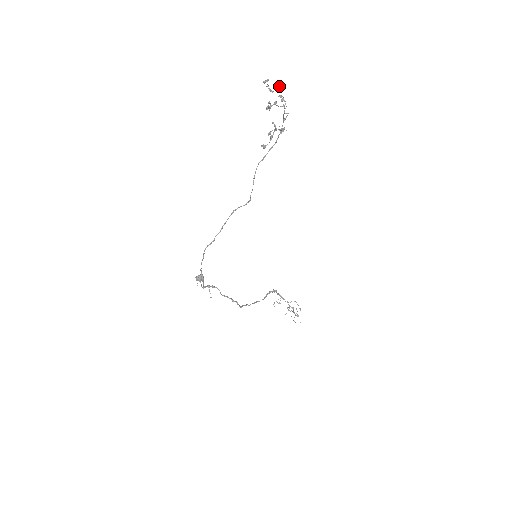
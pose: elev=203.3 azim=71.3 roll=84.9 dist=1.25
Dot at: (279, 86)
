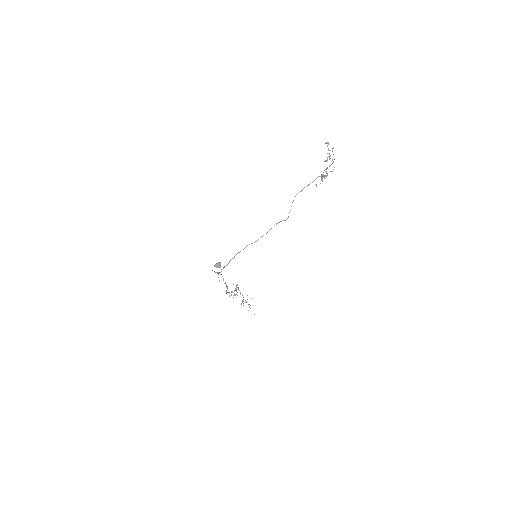
Dot at: (333, 148)
